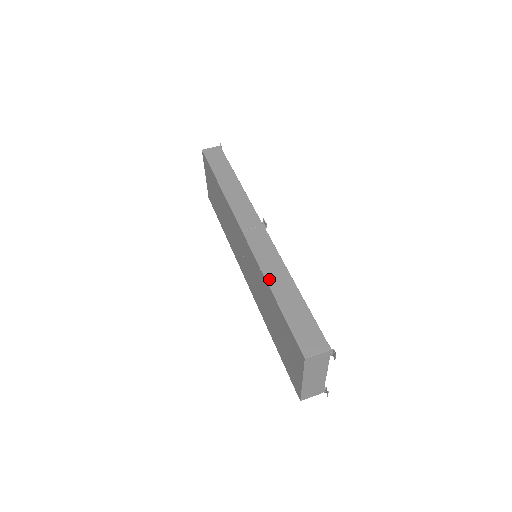
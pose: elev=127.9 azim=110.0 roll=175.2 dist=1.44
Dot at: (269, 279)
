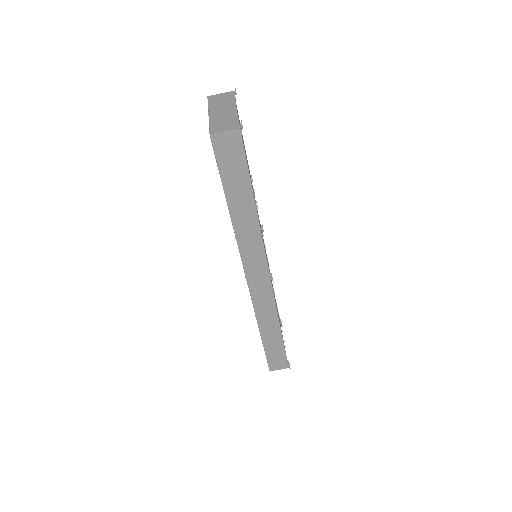
Dot at: (261, 326)
